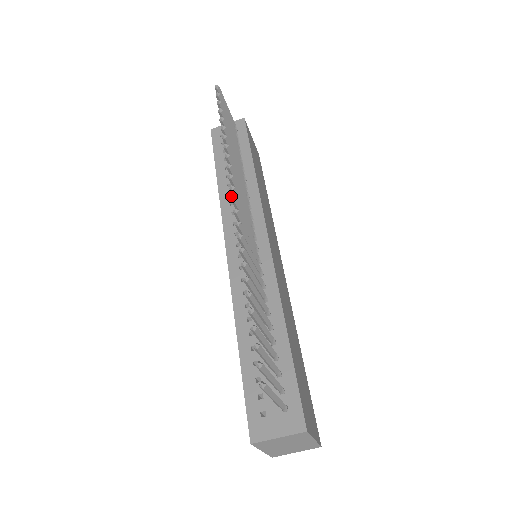
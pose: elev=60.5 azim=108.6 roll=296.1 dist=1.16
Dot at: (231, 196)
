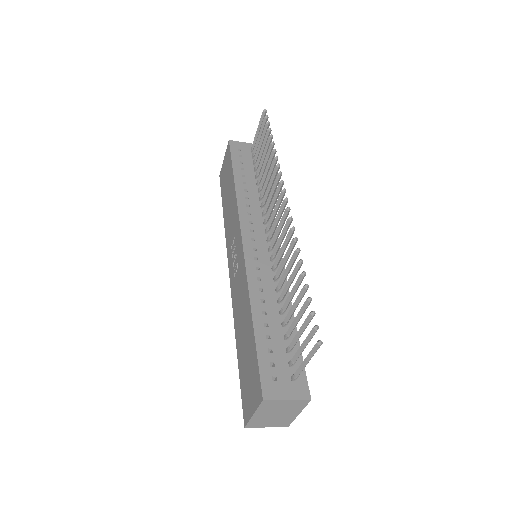
Dot at: (247, 200)
